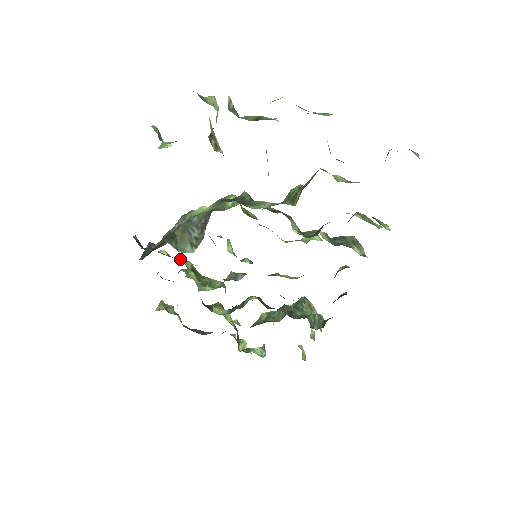
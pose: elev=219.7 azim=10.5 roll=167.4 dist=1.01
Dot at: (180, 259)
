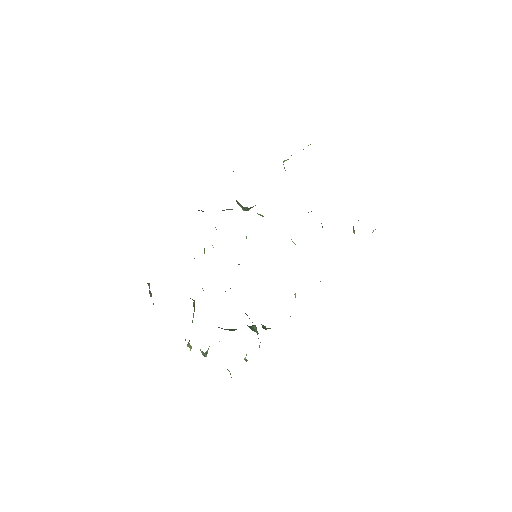
Dot at: occluded
